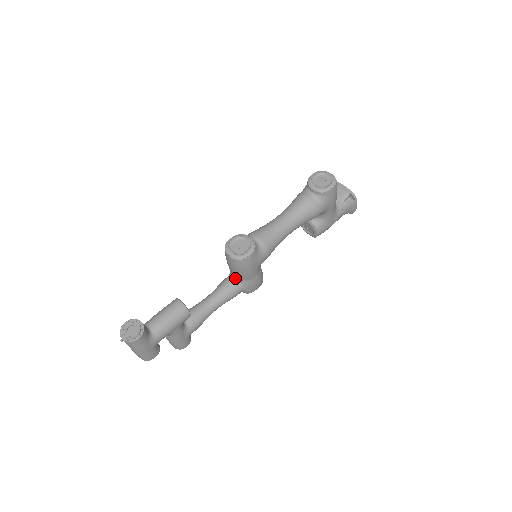
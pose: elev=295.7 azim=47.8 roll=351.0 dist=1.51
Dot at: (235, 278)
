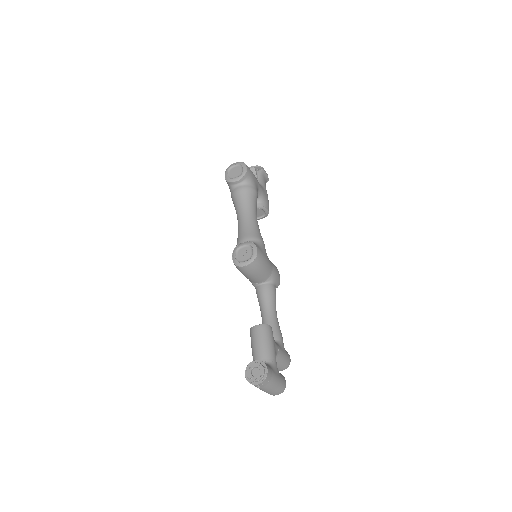
Dot at: (262, 282)
